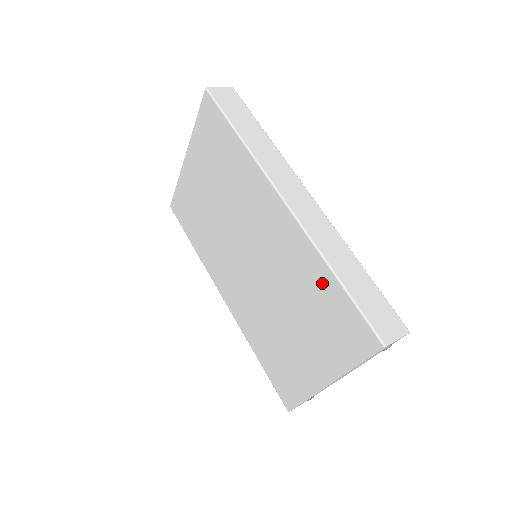
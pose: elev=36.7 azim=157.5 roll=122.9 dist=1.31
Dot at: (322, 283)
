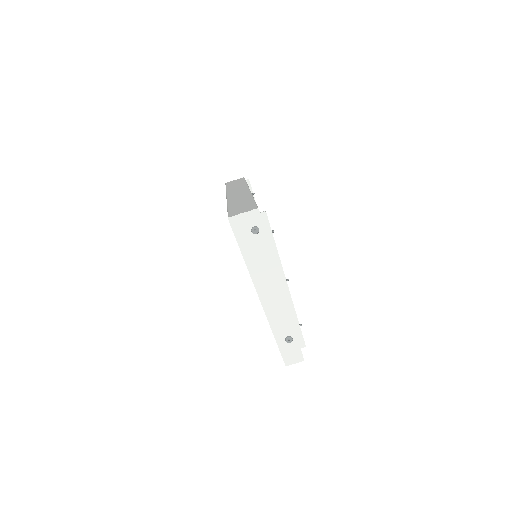
Dot at: occluded
